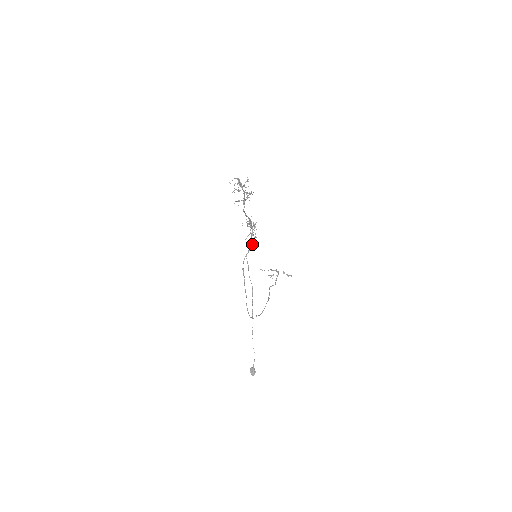
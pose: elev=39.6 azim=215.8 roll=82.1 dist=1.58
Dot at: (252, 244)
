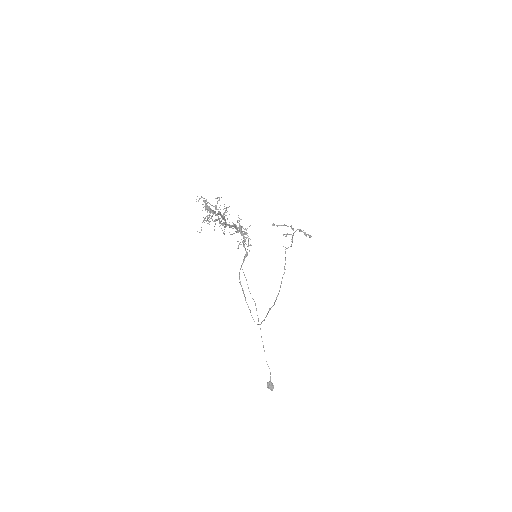
Dot at: (247, 252)
